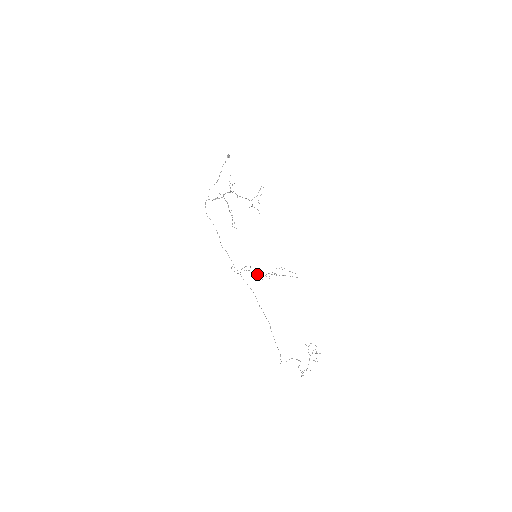
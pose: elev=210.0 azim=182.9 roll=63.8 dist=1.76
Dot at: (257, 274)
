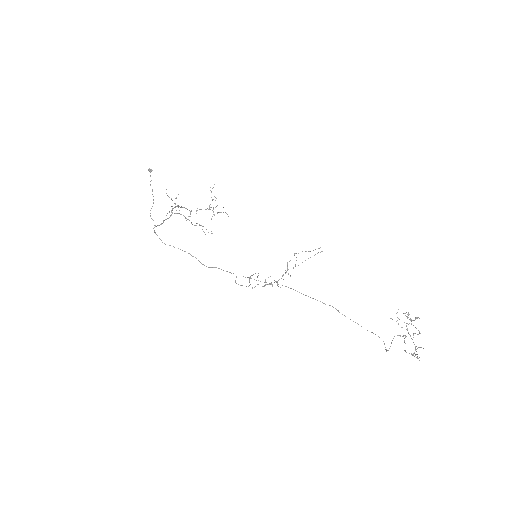
Dot at: (270, 284)
